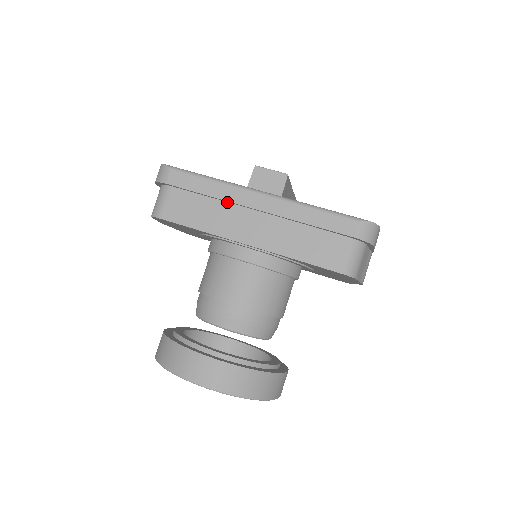
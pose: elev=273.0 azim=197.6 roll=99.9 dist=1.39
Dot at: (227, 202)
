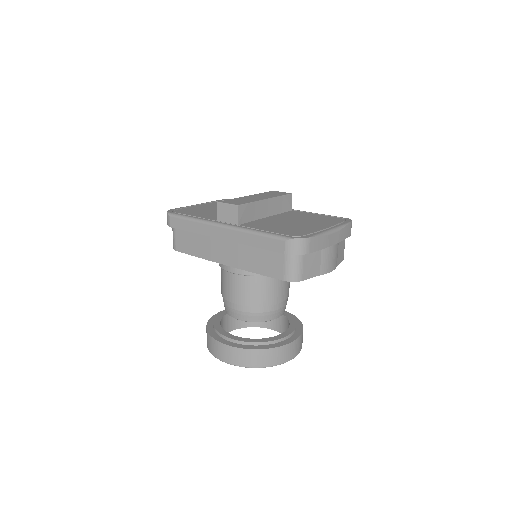
Dot at: (206, 235)
